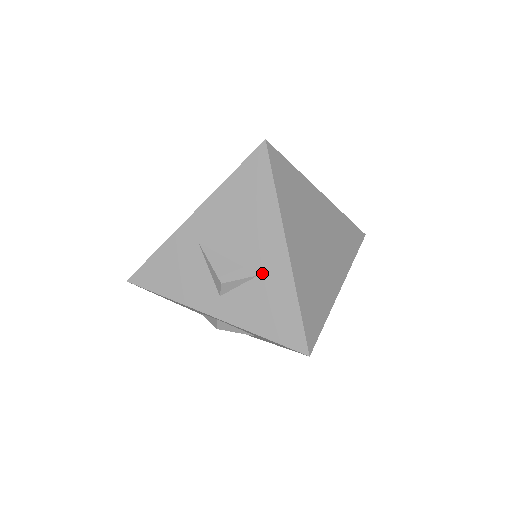
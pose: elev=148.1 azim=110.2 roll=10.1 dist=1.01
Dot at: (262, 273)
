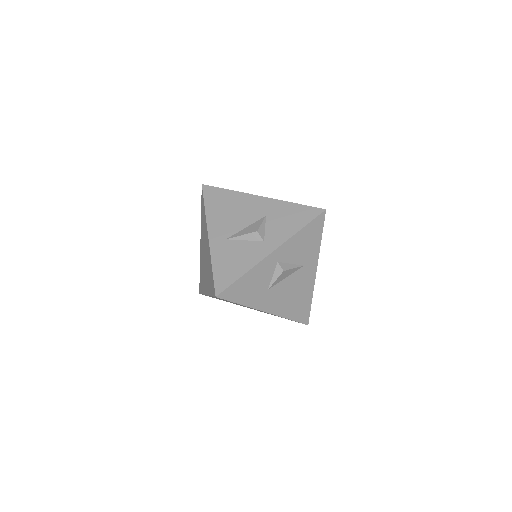
Dot at: (266, 213)
